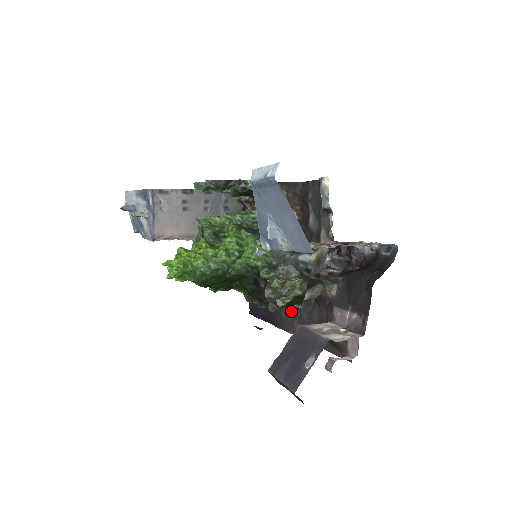
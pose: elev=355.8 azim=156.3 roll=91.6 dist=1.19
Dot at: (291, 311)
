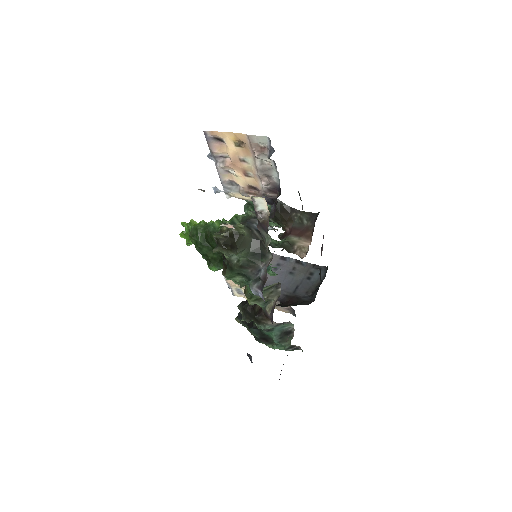
Dot at: occluded
